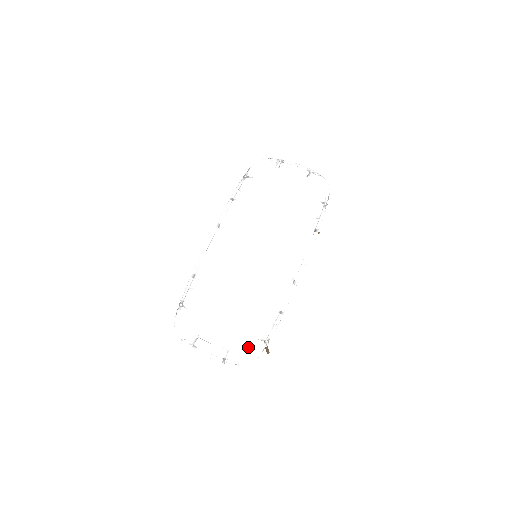
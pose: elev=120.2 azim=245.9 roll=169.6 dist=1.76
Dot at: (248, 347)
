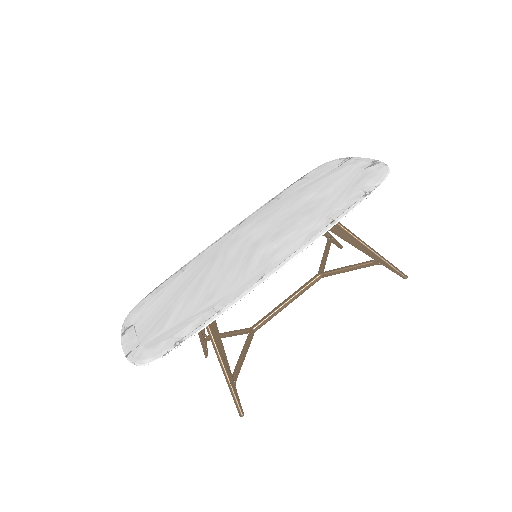
Dot at: (157, 345)
